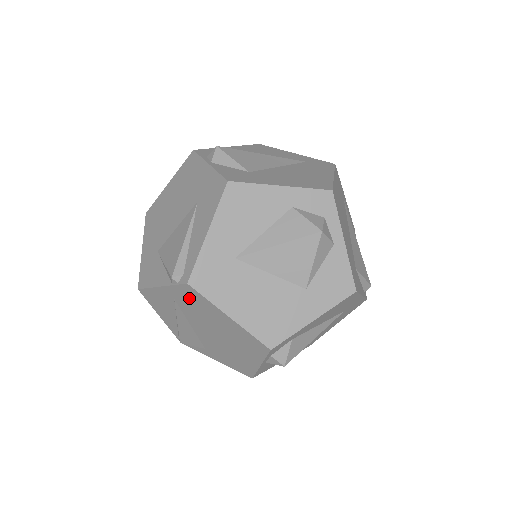
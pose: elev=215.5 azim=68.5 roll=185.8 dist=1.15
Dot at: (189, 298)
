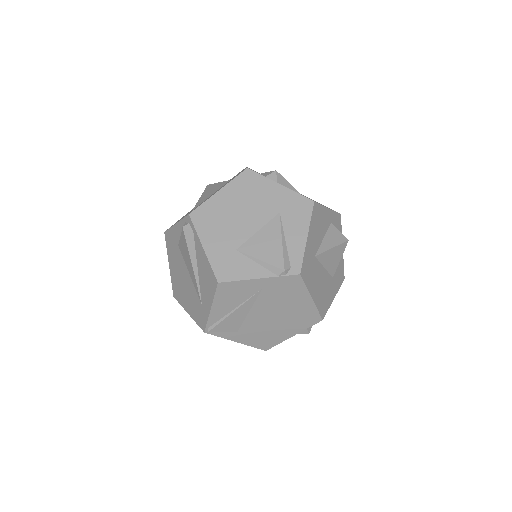
Dot at: (284, 286)
